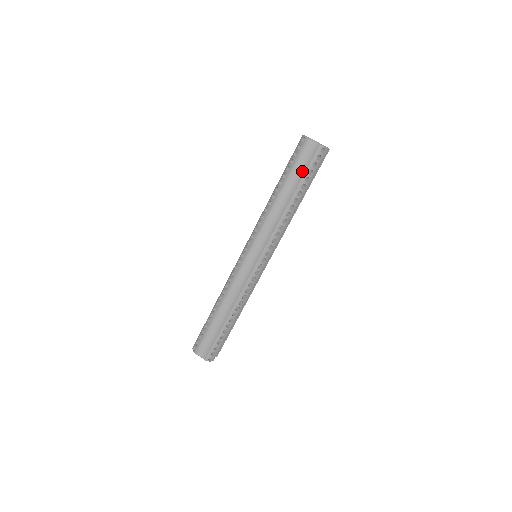
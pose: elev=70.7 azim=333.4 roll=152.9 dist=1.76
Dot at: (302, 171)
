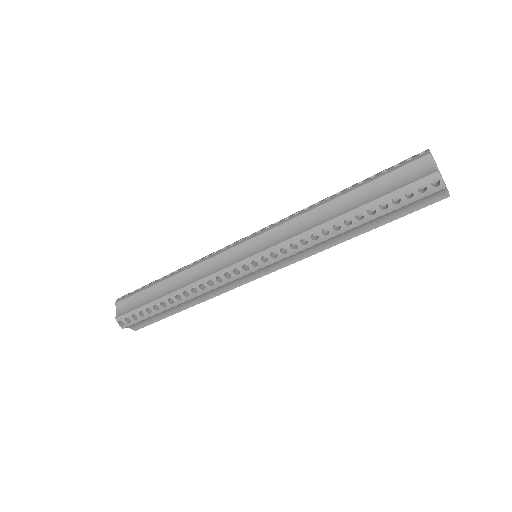
Dot at: (399, 214)
